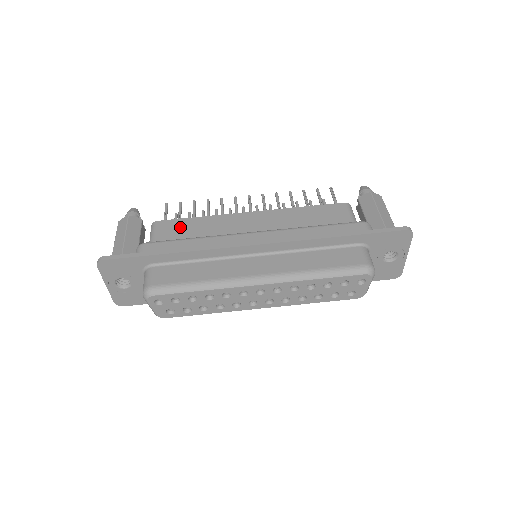
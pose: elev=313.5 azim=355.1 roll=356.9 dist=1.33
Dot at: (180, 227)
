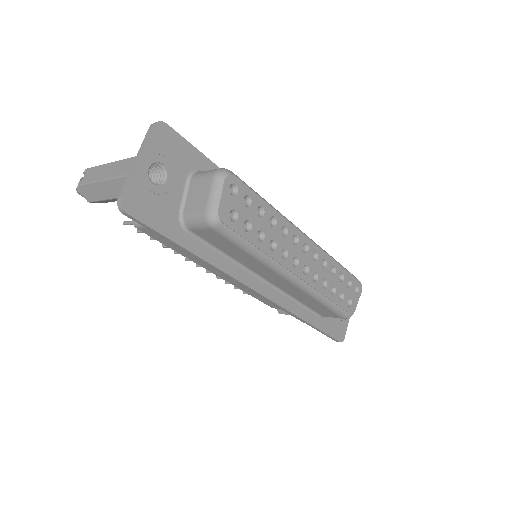
Dot at: occluded
